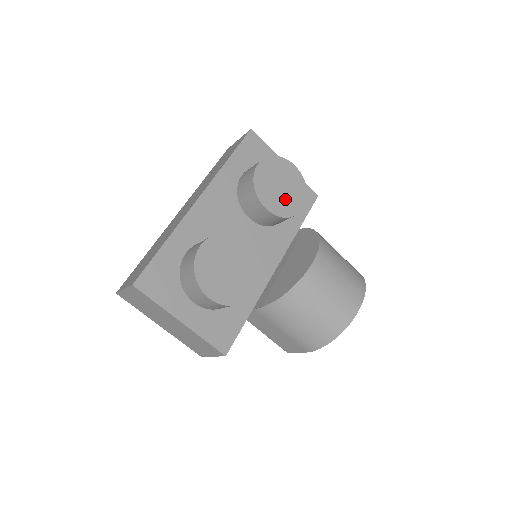
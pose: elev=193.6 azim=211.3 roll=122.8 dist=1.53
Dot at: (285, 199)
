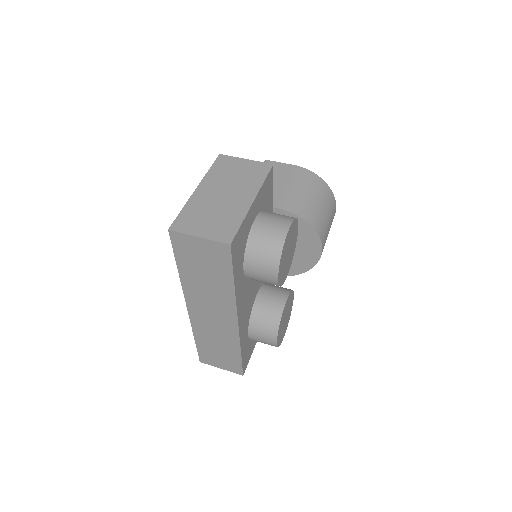
Dot at: (291, 250)
